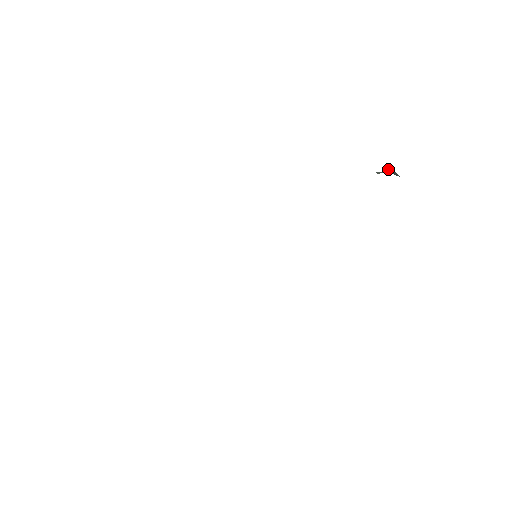
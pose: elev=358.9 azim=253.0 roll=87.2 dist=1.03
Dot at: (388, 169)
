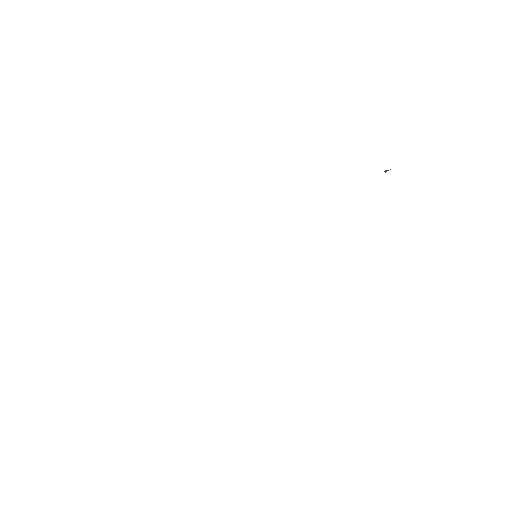
Dot at: occluded
